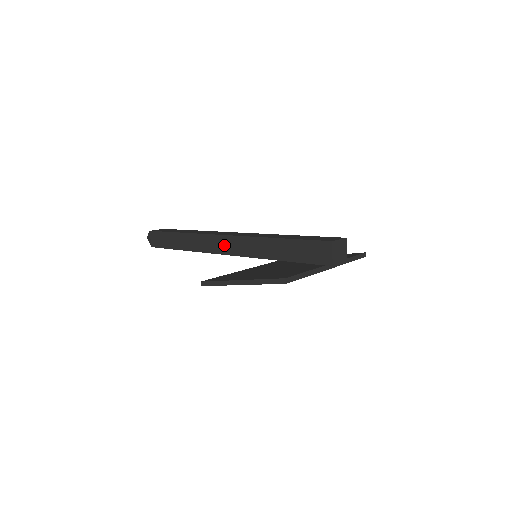
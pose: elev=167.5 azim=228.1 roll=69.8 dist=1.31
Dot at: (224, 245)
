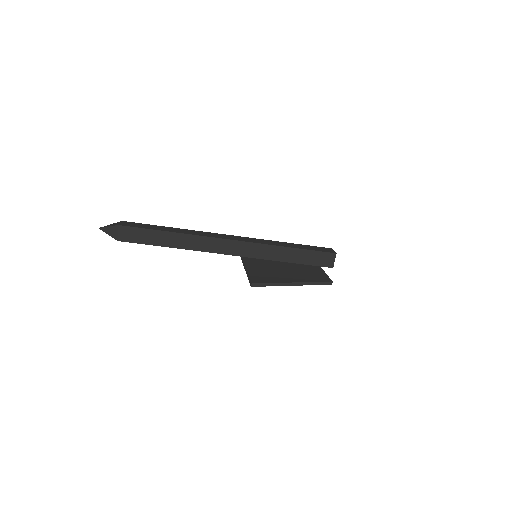
Dot at: (233, 248)
